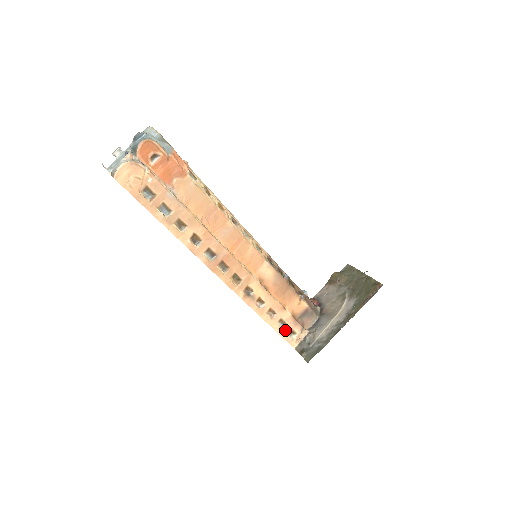
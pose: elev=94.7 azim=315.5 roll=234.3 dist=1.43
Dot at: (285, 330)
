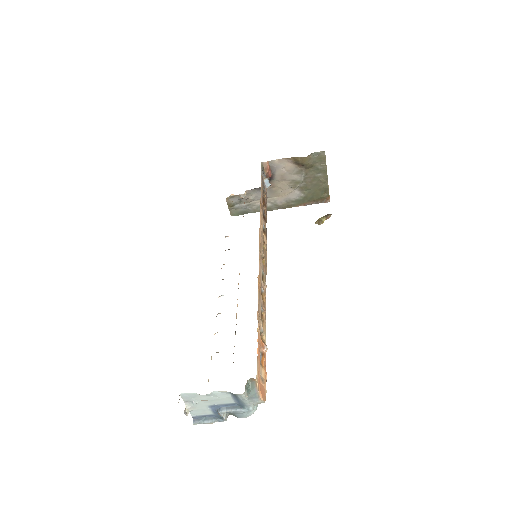
Dot at: occluded
